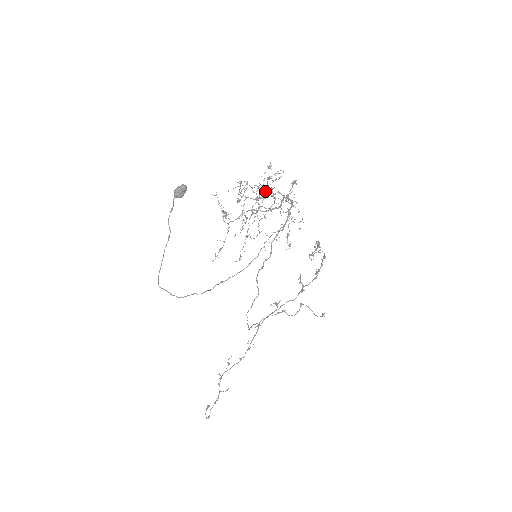
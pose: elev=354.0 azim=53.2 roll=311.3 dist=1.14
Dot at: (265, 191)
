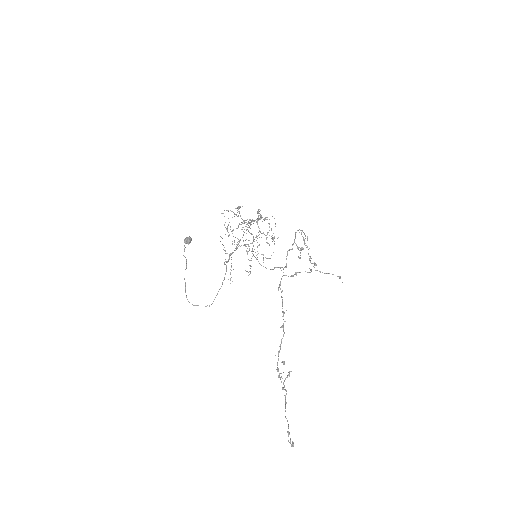
Dot at: occluded
